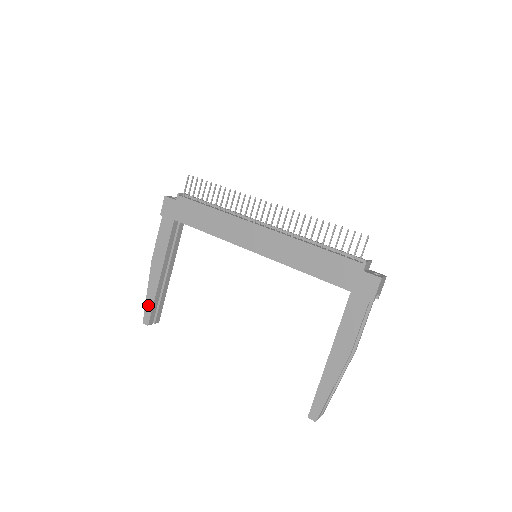
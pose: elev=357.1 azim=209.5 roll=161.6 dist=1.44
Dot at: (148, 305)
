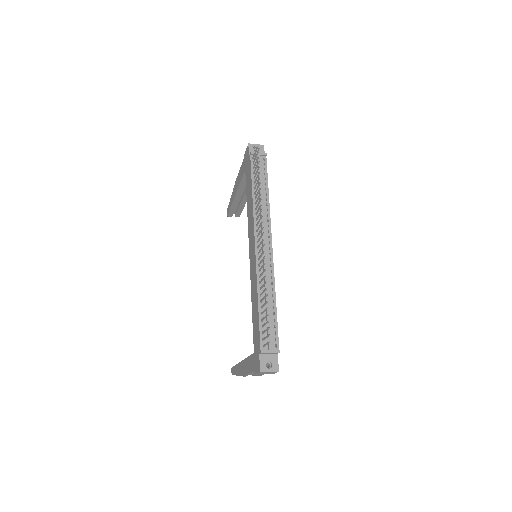
Dot at: (229, 205)
